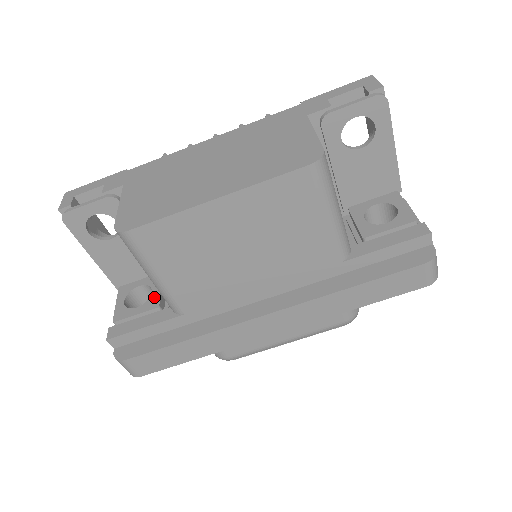
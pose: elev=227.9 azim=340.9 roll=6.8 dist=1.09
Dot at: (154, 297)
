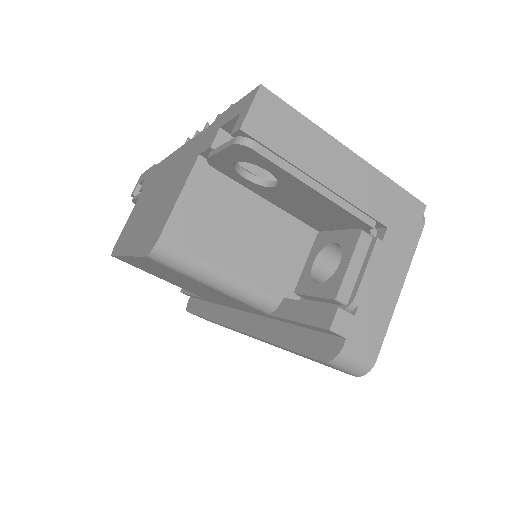
Dot at: occluded
